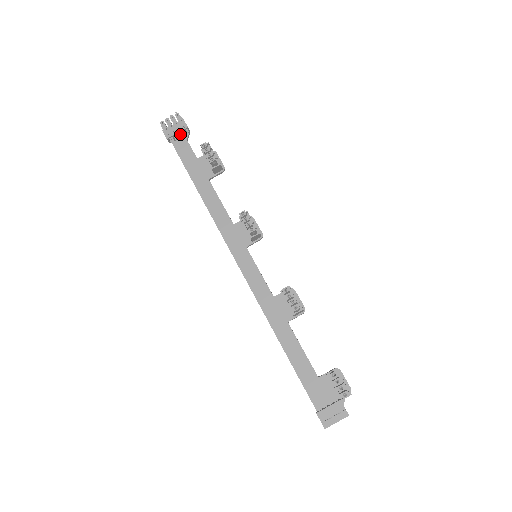
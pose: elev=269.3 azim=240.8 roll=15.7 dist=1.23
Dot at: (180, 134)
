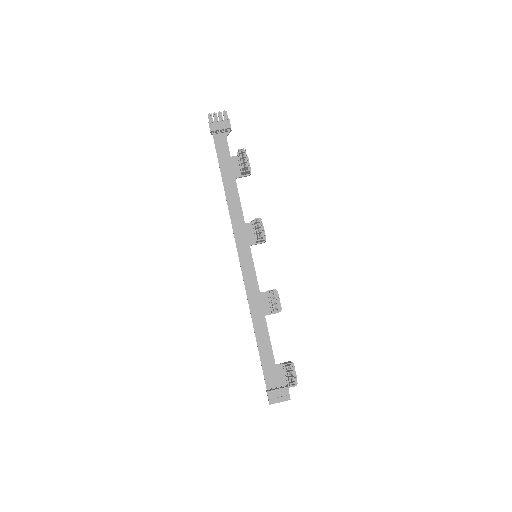
Dot at: (222, 130)
